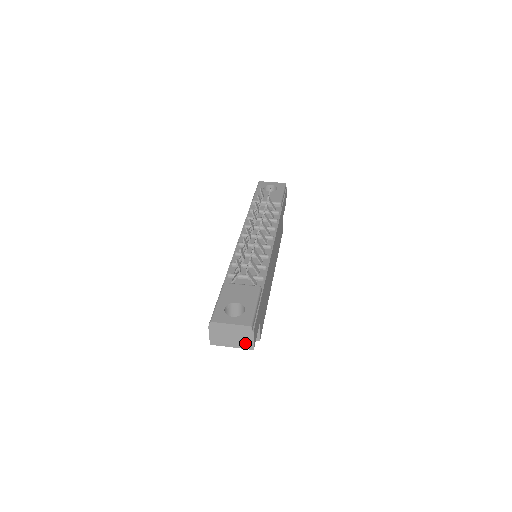
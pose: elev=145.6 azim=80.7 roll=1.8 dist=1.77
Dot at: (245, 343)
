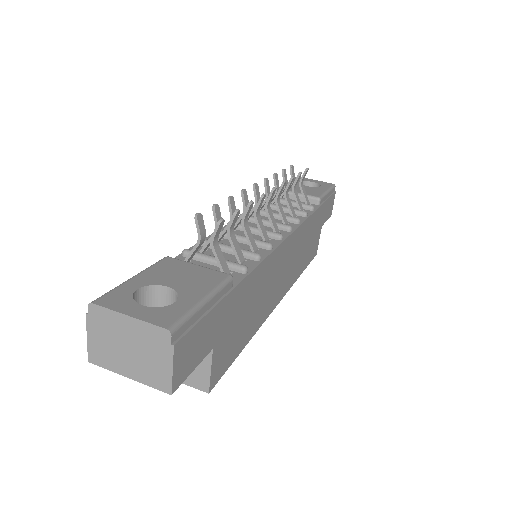
Dot at: (155, 373)
